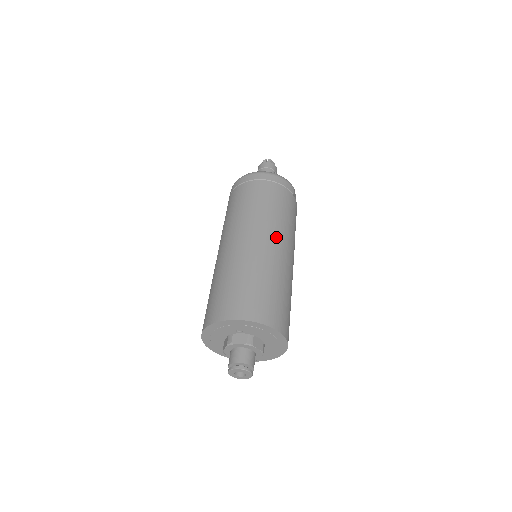
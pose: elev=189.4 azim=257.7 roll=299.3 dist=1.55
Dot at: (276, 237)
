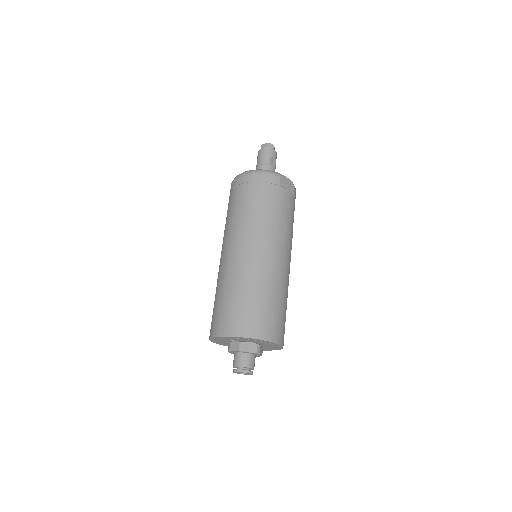
Dot at: (255, 244)
